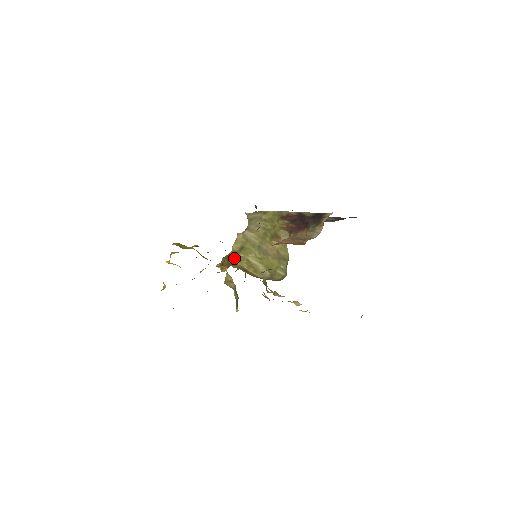
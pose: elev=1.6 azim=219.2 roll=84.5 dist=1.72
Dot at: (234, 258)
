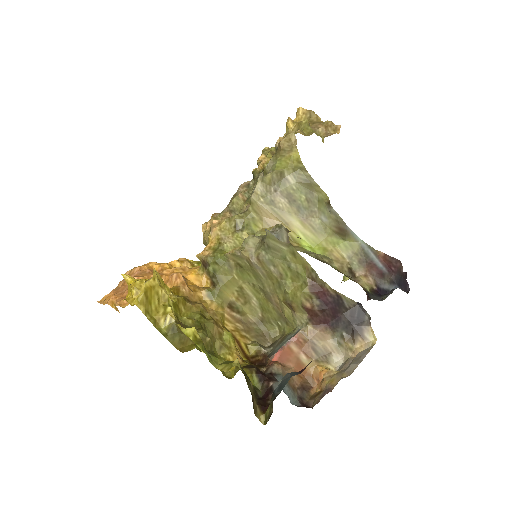
Dot at: (224, 276)
